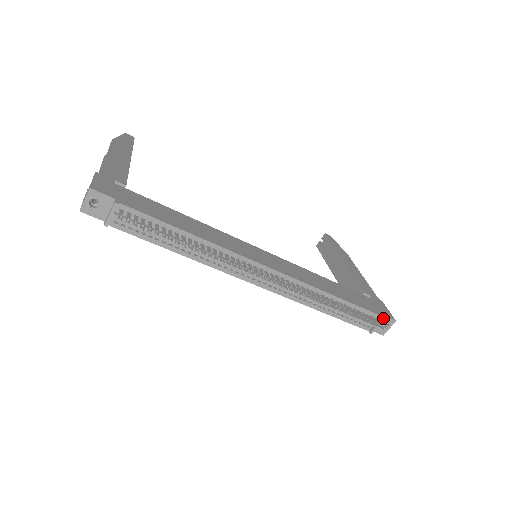
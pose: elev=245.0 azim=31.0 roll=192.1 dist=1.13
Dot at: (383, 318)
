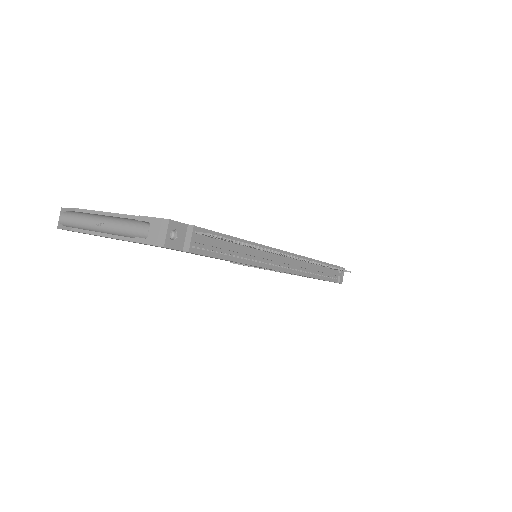
Dot at: (342, 267)
